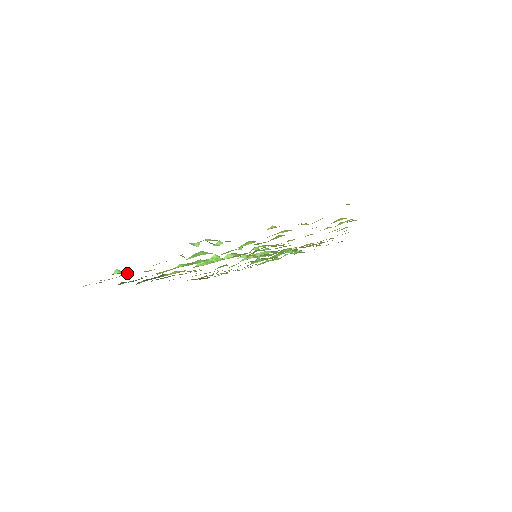
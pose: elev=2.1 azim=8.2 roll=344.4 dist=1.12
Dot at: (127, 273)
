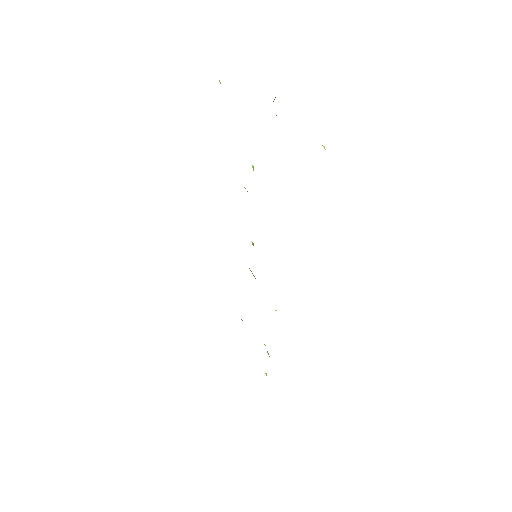
Dot at: occluded
